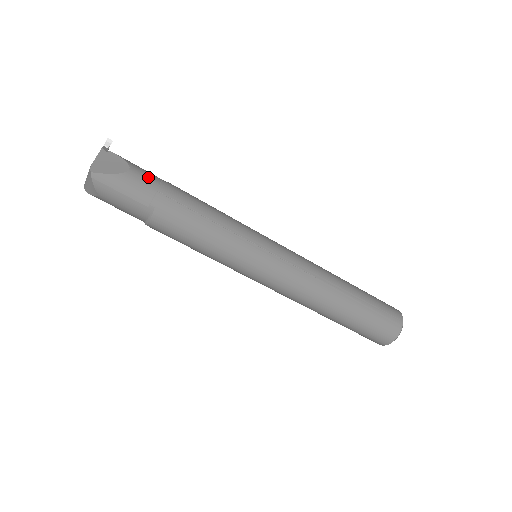
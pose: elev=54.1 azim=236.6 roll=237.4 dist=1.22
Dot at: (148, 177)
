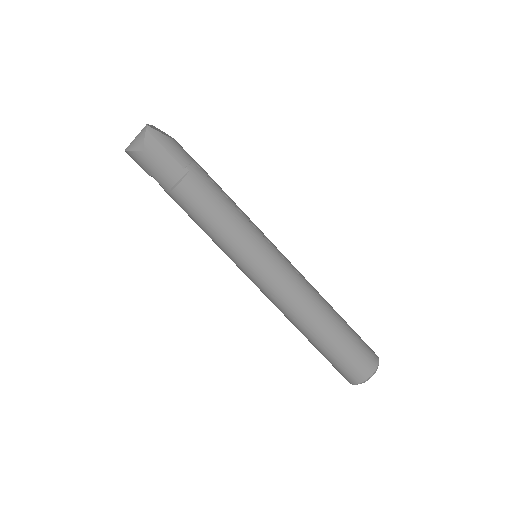
Dot at: occluded
